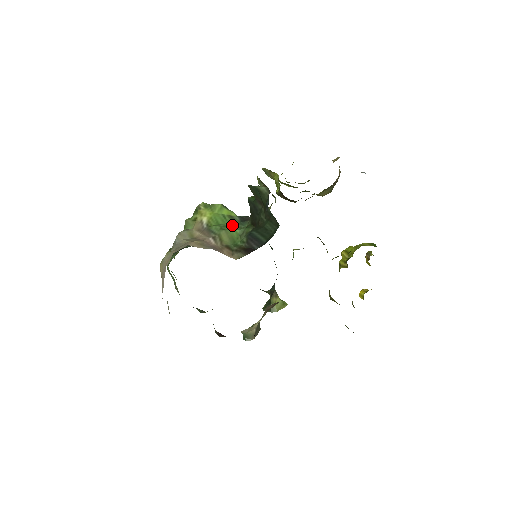
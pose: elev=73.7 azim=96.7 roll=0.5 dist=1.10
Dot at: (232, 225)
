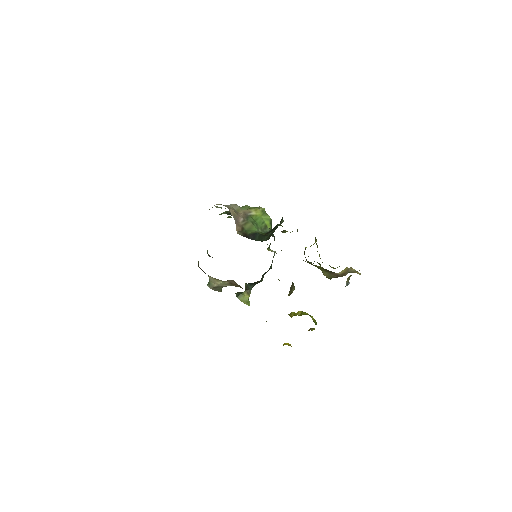
Dot at: (260, 228)
